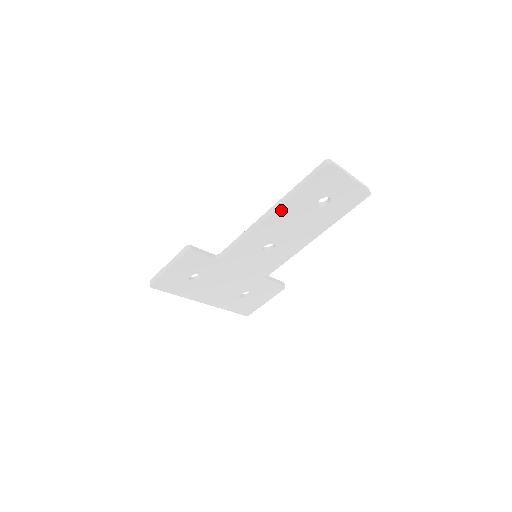
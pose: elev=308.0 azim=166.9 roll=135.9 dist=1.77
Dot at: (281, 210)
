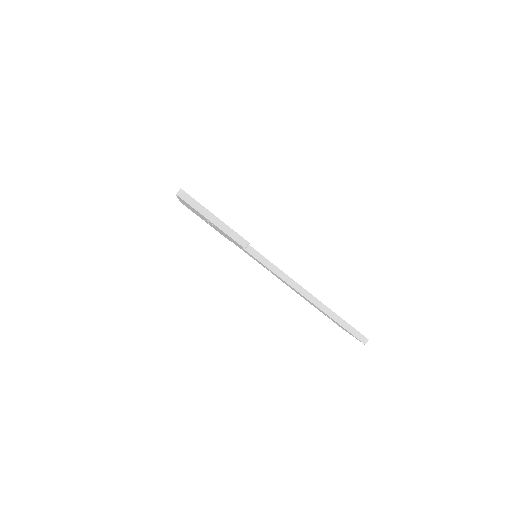
Dot at: occluded
